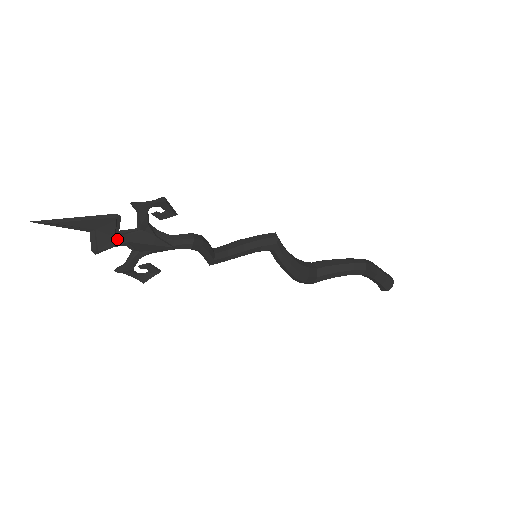
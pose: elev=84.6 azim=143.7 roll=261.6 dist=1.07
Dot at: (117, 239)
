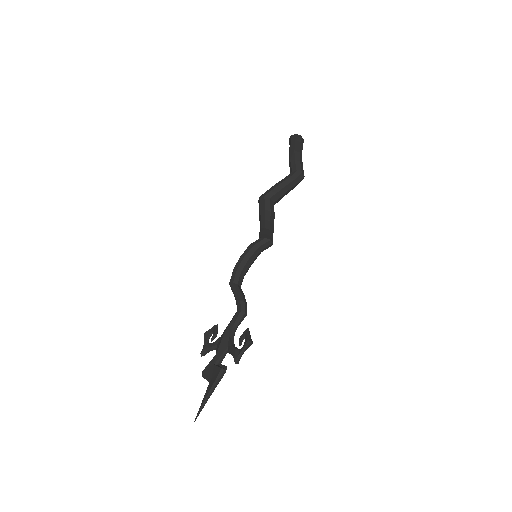
Dot at: (219, 365)
